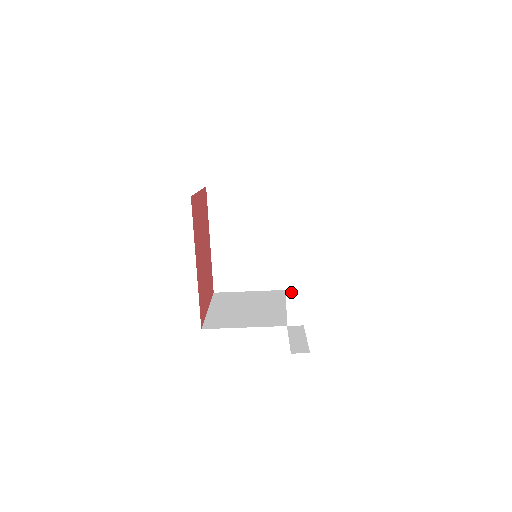
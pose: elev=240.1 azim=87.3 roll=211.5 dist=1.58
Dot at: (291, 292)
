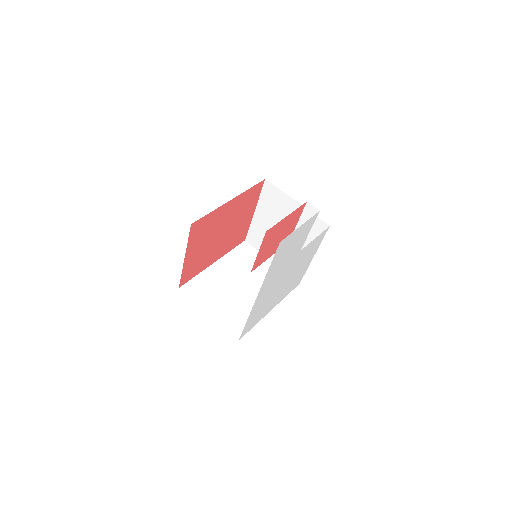
Dot at: occluded
